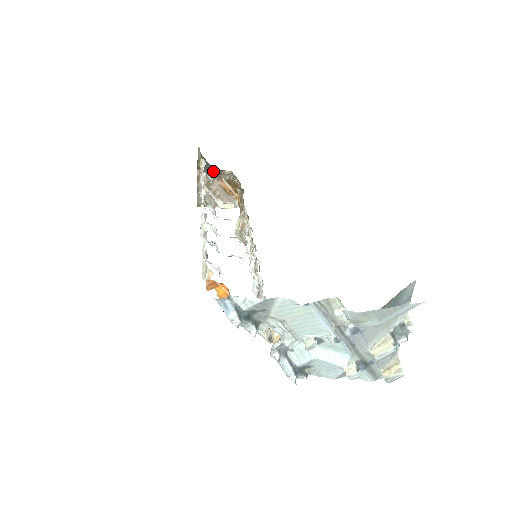
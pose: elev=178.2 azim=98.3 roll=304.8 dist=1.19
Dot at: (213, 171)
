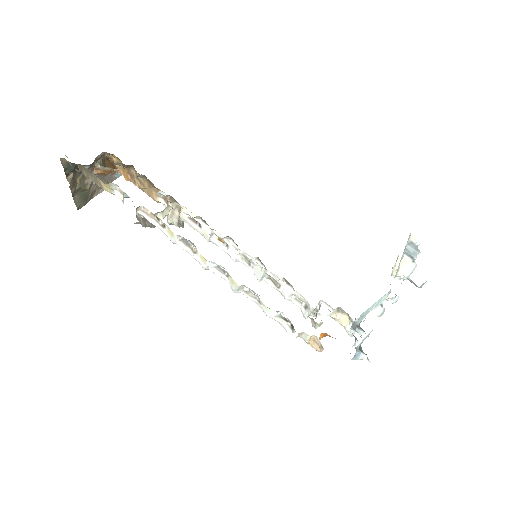
Dot at: (85, 167)
